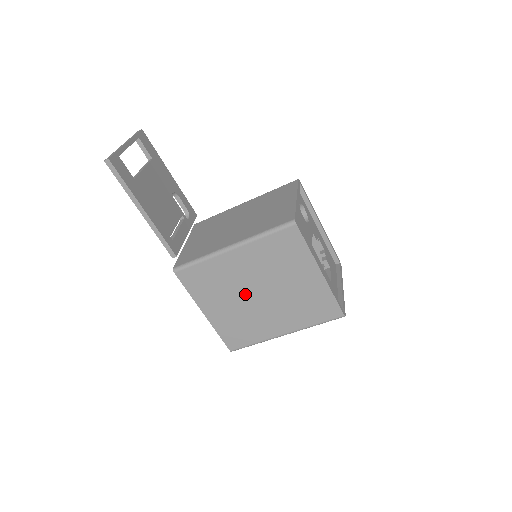
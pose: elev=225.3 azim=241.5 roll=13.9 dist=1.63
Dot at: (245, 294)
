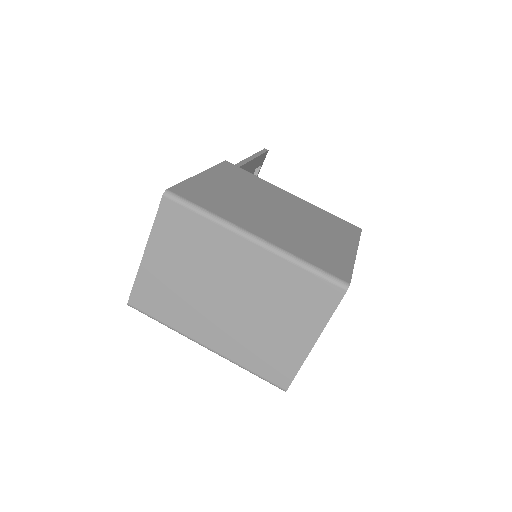
Dot at: (263, 202)
